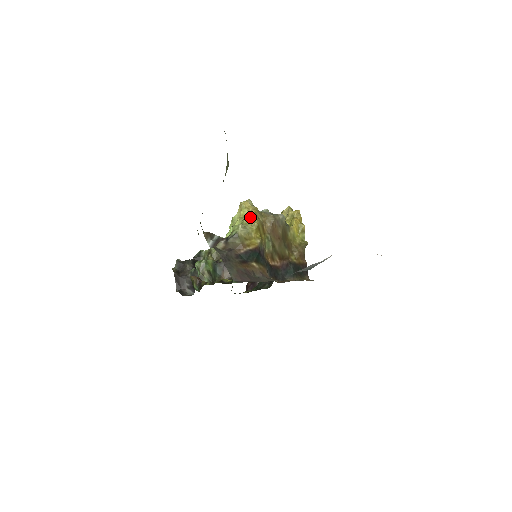
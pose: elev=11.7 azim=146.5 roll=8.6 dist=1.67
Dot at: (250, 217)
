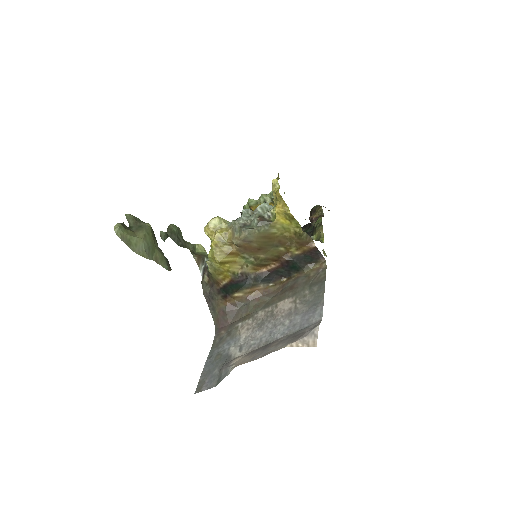
Dot at: (211, 253)
